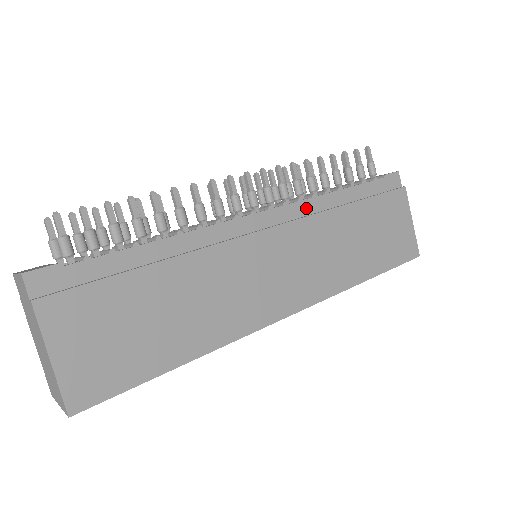
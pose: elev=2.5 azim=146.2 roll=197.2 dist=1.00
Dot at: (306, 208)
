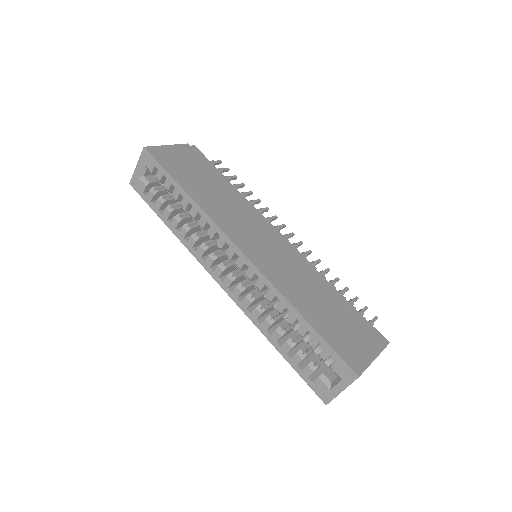
Dot at: occluded
